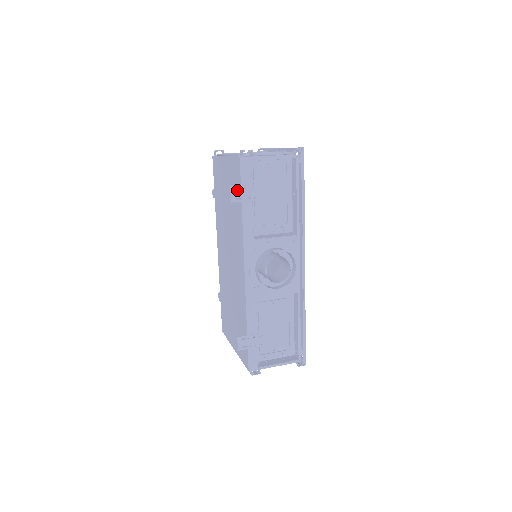
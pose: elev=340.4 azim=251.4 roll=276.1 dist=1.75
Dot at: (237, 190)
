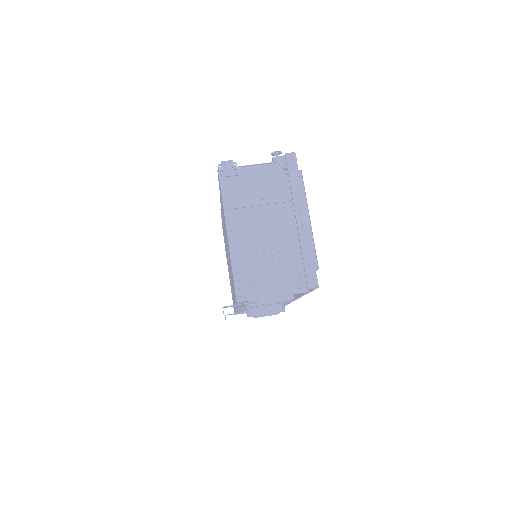
Dot at: (231, 306)
